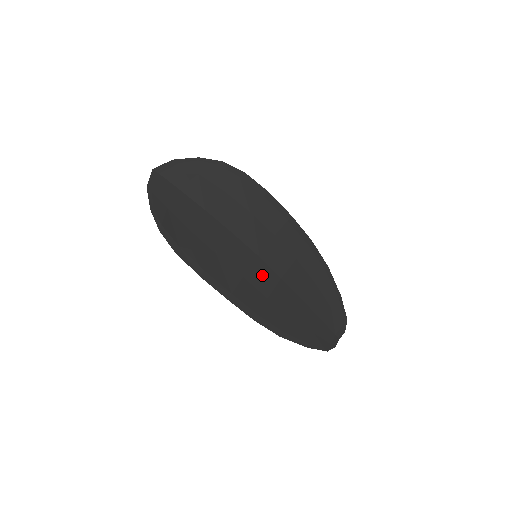
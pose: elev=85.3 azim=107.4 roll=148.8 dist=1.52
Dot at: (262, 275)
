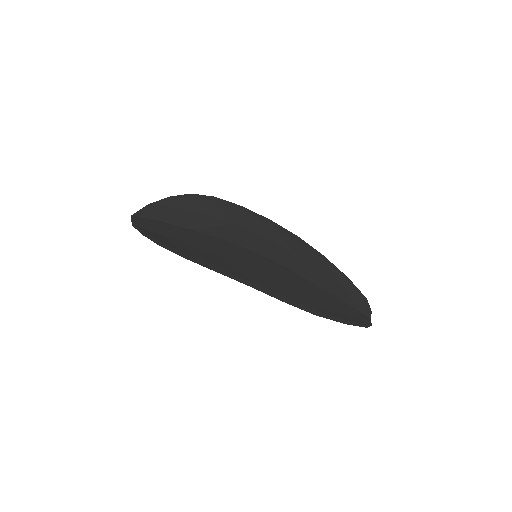
Dot at: (270, 267)
